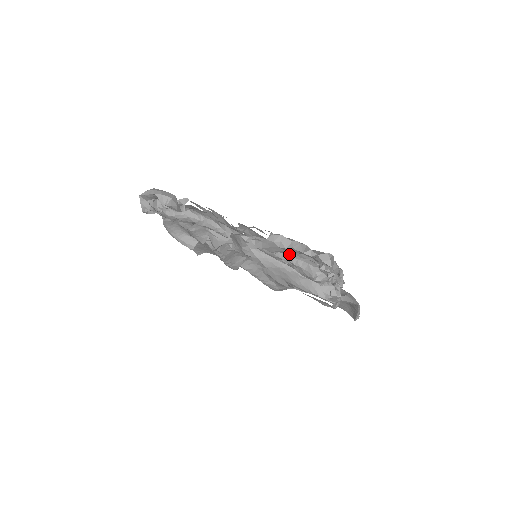
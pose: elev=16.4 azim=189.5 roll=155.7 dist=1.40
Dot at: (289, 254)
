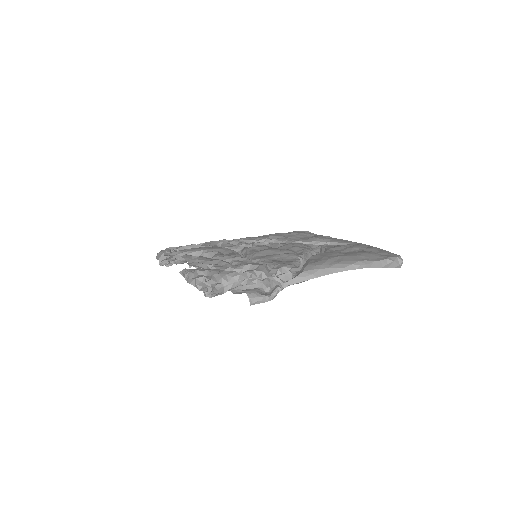
Dot at: occluded
